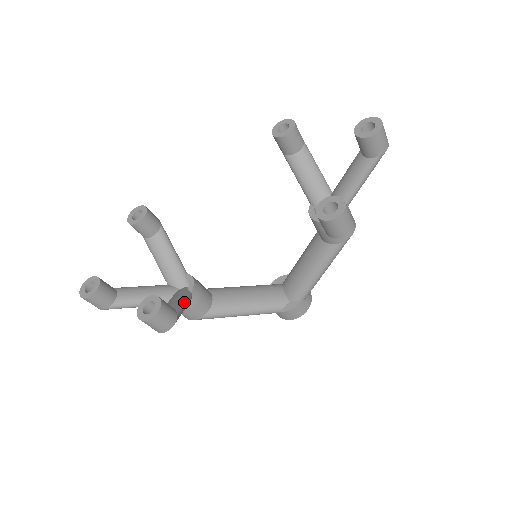
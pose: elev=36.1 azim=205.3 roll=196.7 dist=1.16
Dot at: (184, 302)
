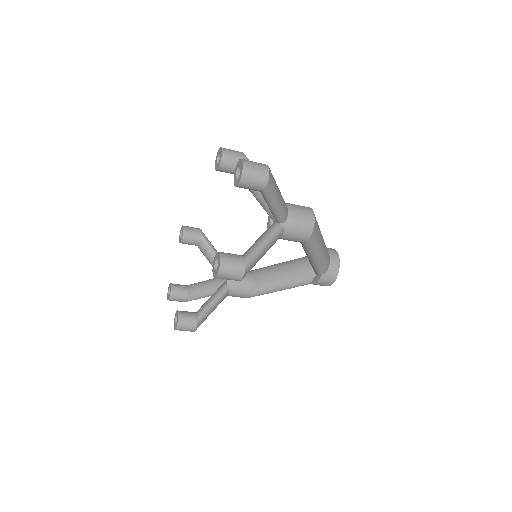
Dot at: (212, 302)
